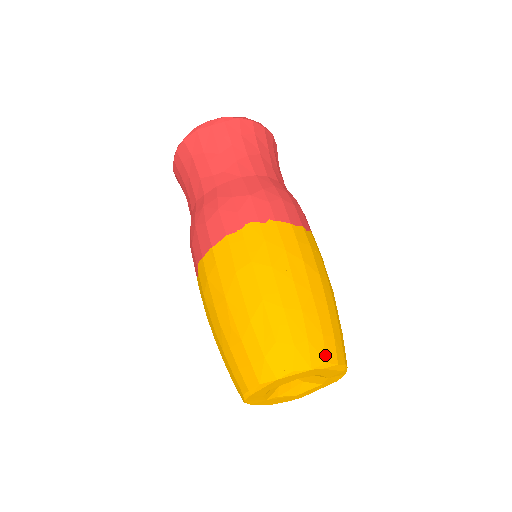
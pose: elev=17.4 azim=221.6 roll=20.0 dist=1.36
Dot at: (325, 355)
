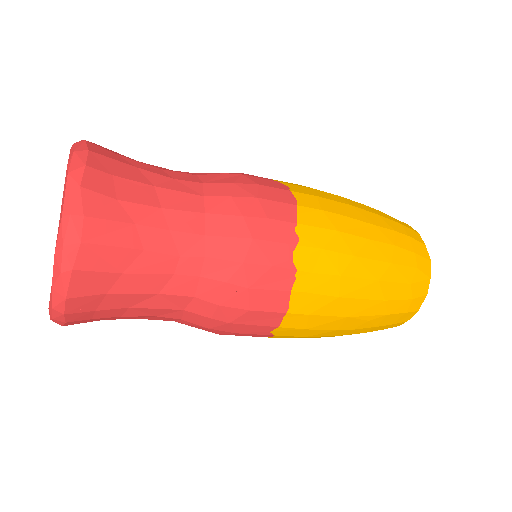
Dot at: (421, 243)
